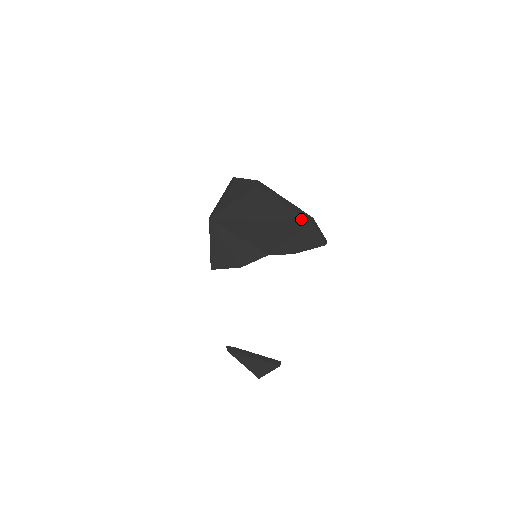
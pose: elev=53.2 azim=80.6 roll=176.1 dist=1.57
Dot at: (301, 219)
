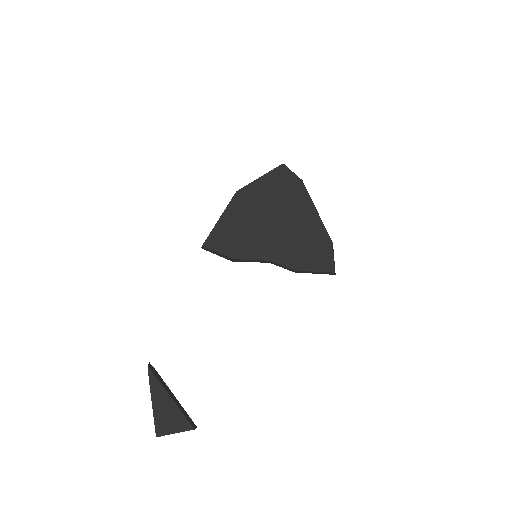
Dot at: (323, 234)
